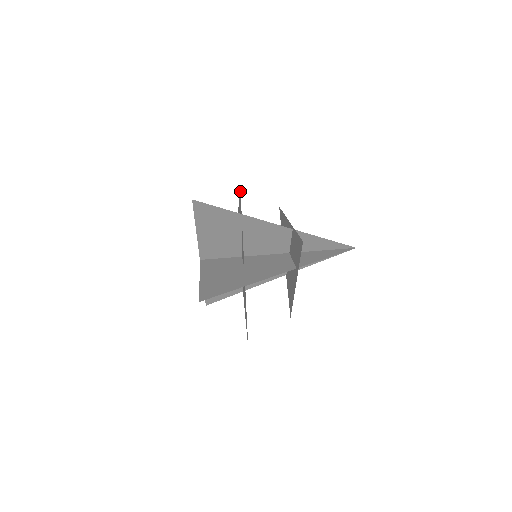
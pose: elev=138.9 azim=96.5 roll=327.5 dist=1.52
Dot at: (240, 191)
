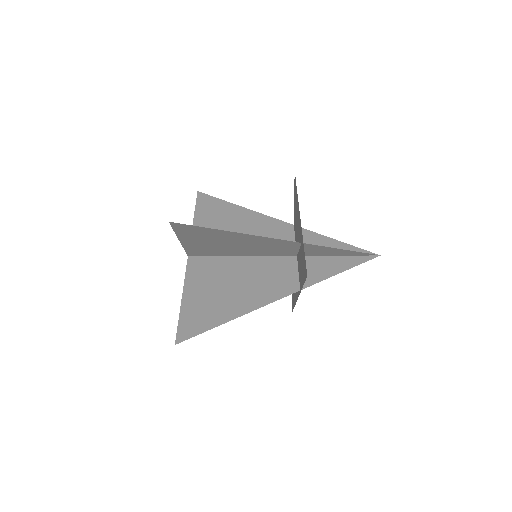
Dot at: occluded
